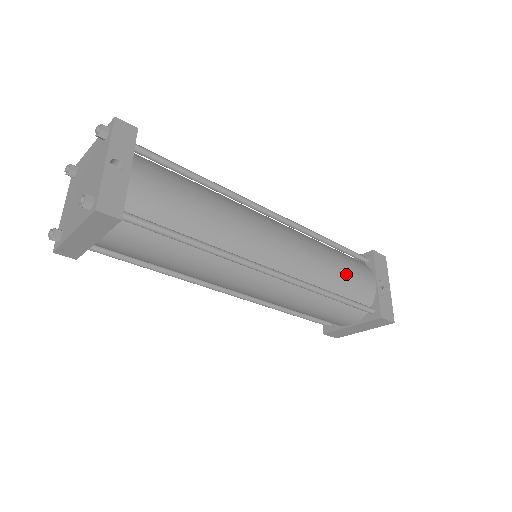
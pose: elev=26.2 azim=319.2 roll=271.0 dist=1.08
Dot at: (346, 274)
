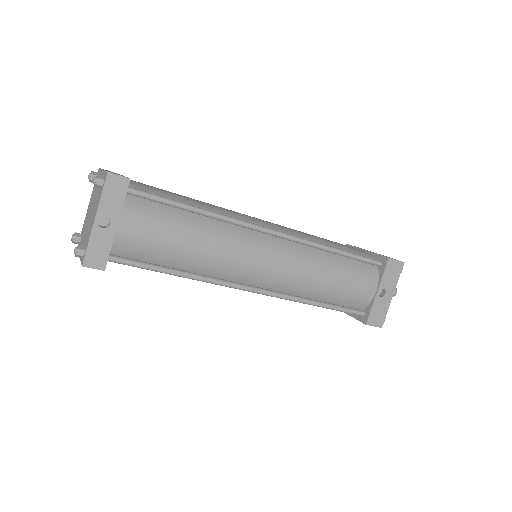
Dot at: (340, 286)
